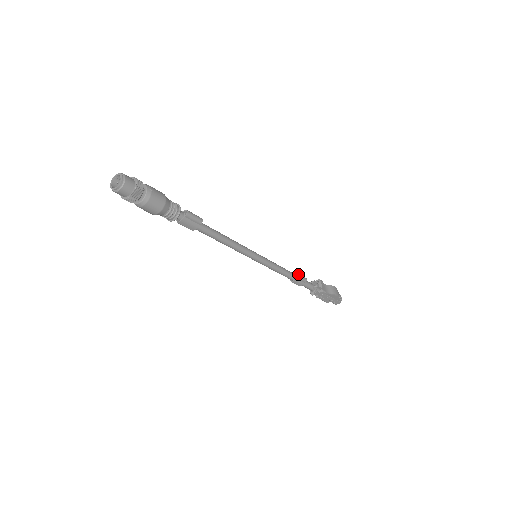
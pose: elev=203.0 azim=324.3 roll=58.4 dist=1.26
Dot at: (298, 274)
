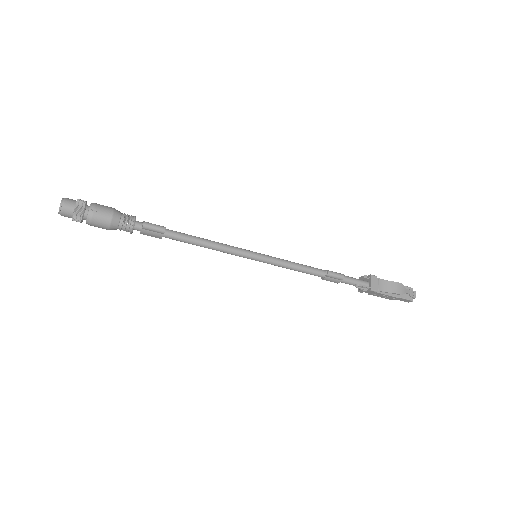
Dot at: (327, 271)
